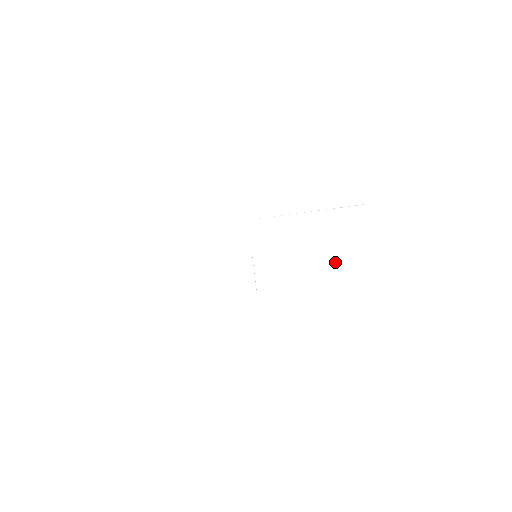
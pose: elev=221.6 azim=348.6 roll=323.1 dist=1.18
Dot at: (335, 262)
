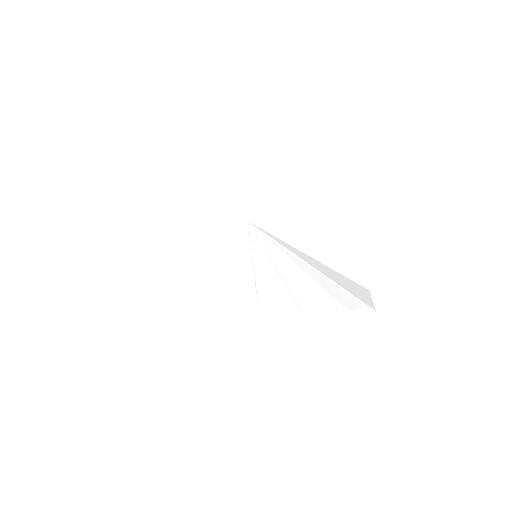
Dot at: (326, 279)
